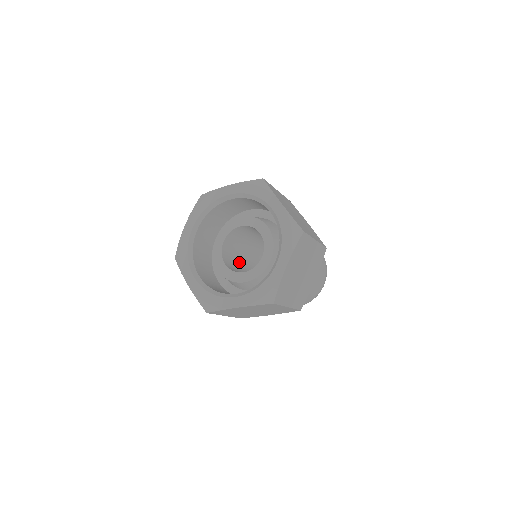
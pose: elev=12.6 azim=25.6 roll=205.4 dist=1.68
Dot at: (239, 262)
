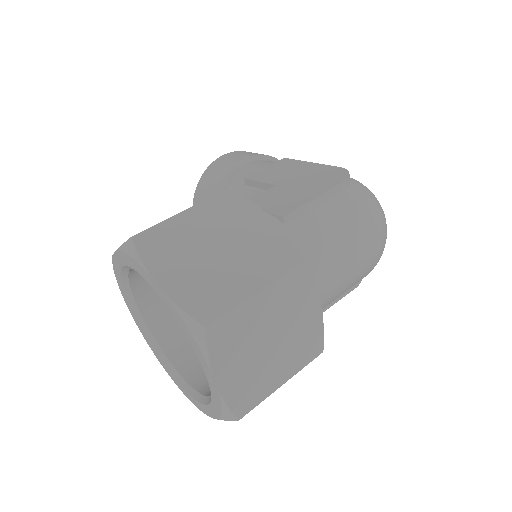
Dot at: occluded
